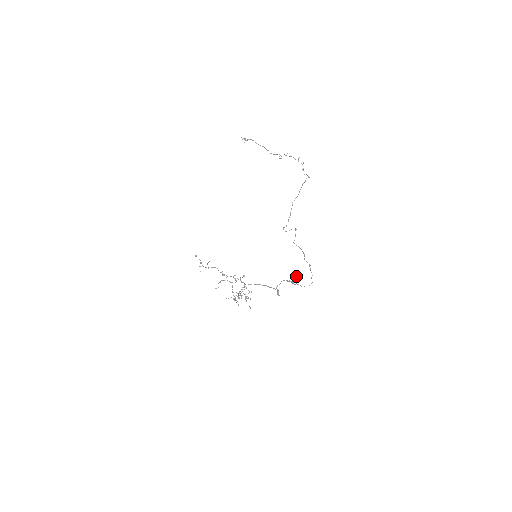
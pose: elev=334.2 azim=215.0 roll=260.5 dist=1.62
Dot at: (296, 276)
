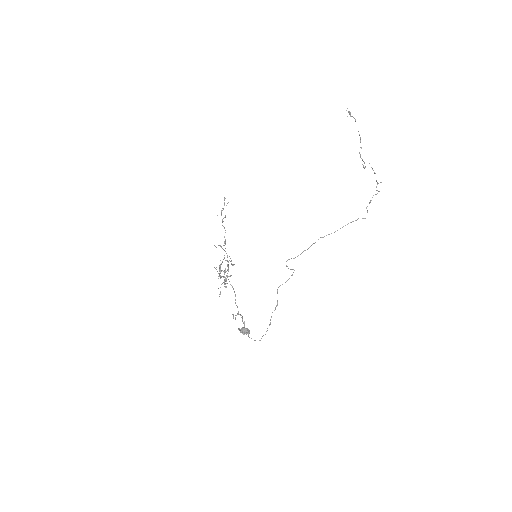
Dot at: (244, 330)
